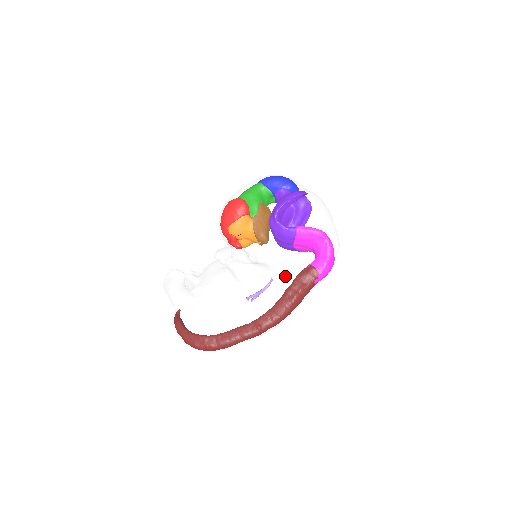
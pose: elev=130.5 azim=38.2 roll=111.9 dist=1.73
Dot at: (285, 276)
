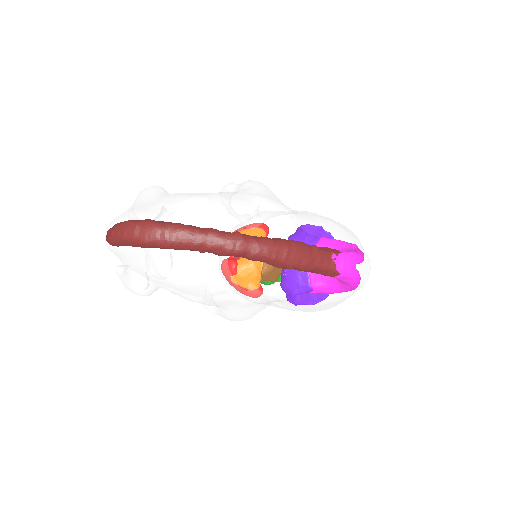
Dot at: (301, 214)
